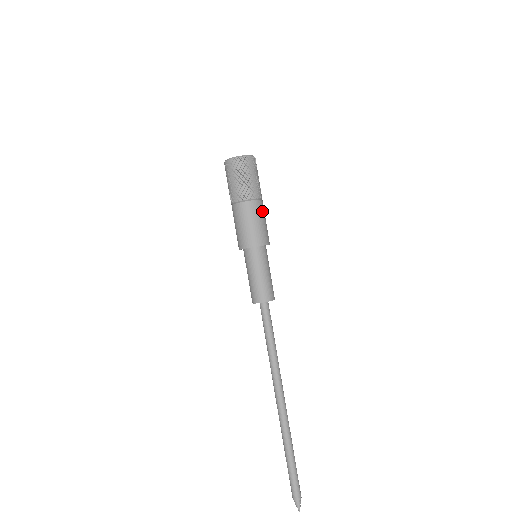
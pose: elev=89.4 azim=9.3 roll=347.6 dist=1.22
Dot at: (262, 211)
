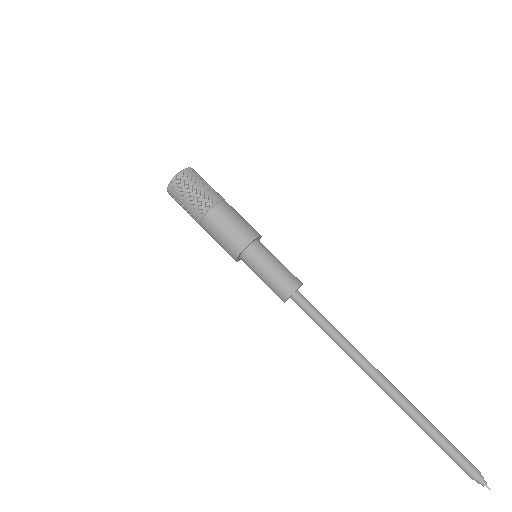
Dot at: (232, 210)
